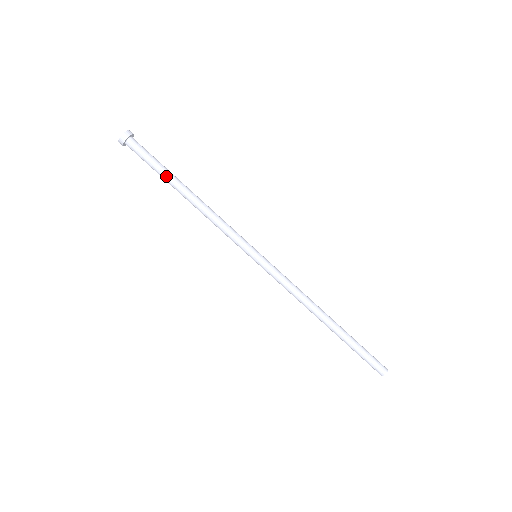
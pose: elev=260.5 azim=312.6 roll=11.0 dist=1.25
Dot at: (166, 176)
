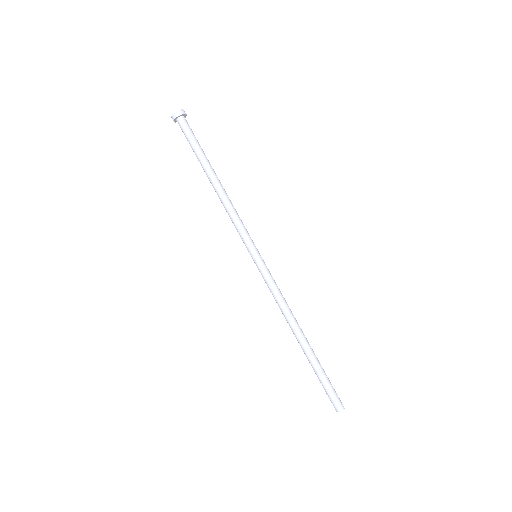
Dot at: (200, 159)
